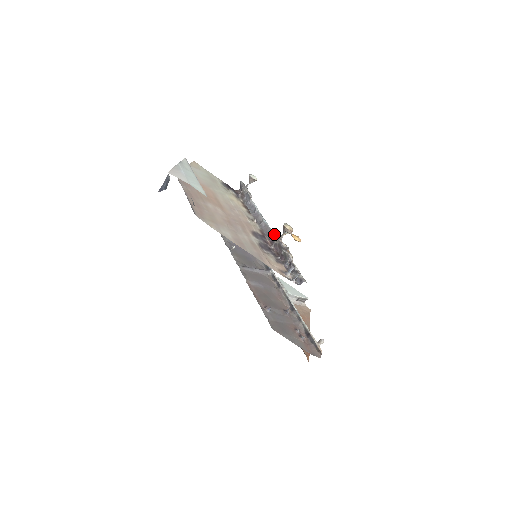
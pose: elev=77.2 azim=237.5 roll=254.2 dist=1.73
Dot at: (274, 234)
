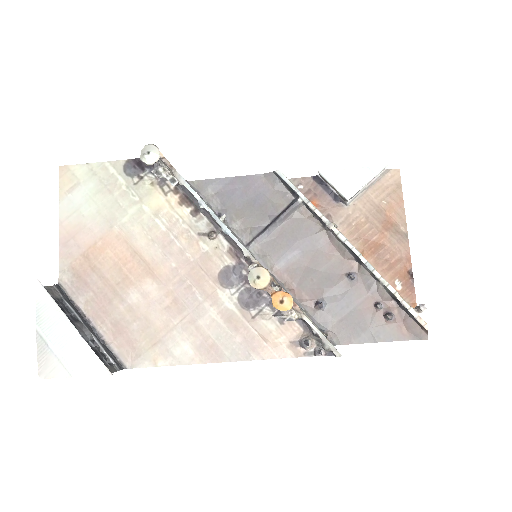
Dot at: occluded
